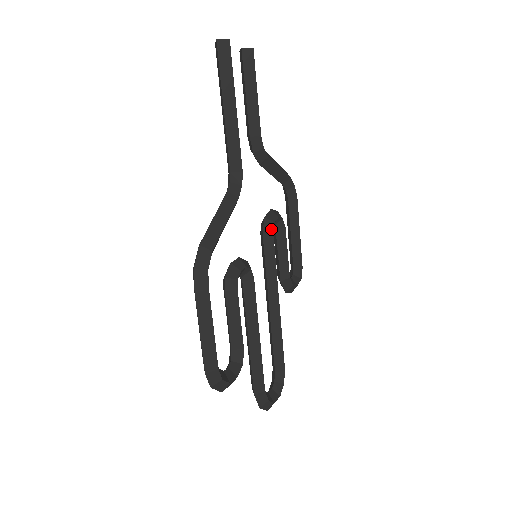
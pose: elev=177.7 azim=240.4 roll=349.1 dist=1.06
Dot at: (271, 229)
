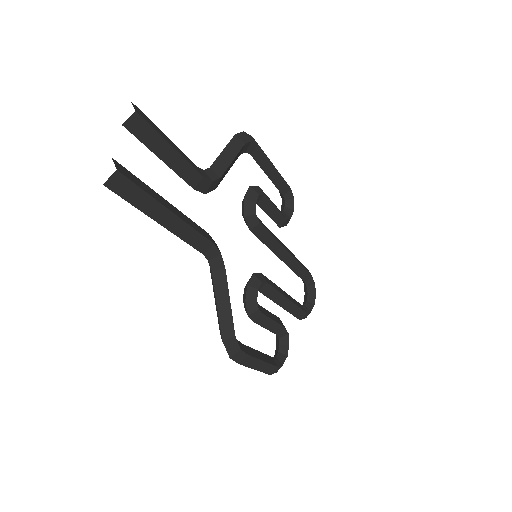
Dot at: (256, 221)
